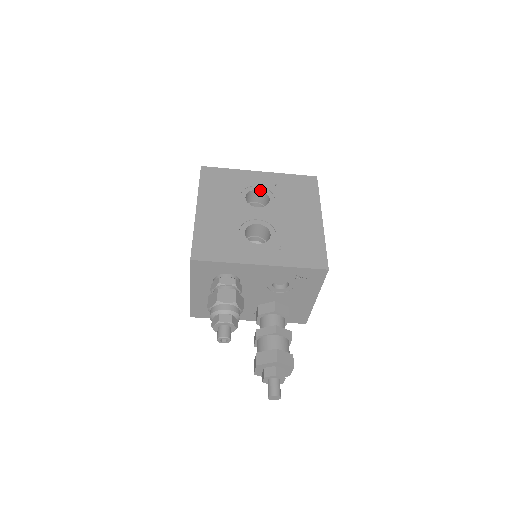
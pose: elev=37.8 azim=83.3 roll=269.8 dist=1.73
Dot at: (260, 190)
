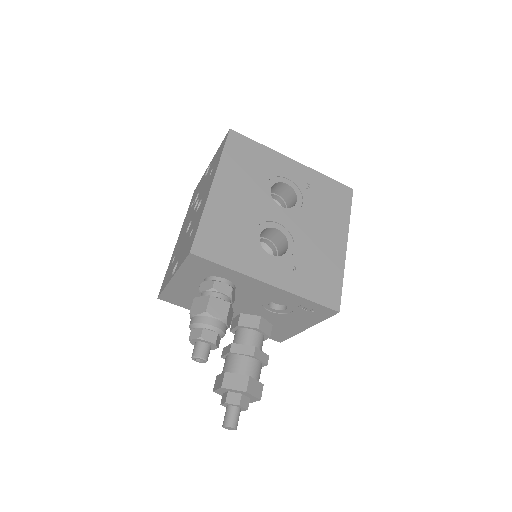
Dot at: (289, 185)
